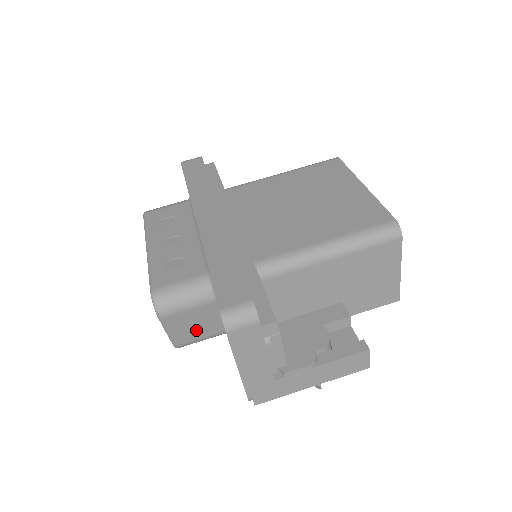
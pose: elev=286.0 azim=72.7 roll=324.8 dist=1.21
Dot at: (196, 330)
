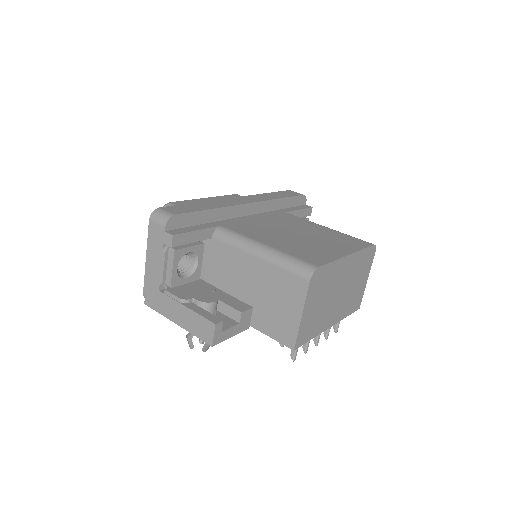
Dot at: occluded
